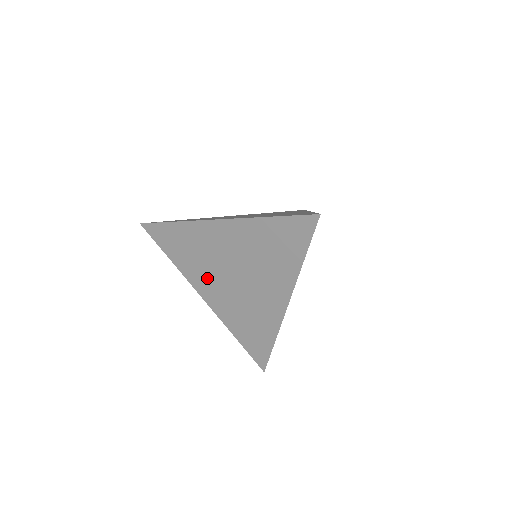
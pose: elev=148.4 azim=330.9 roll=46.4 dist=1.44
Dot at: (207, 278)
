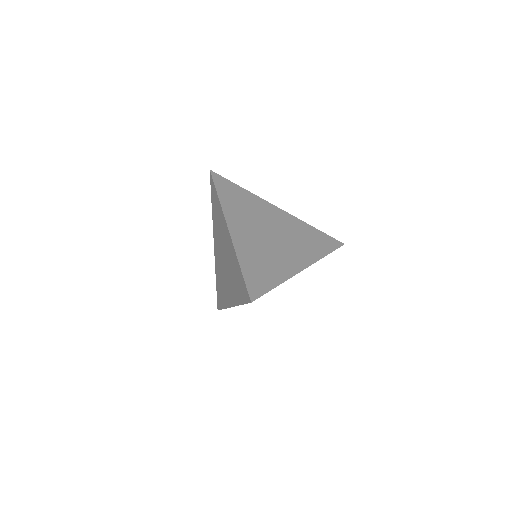
Dot at: (218, 241)
